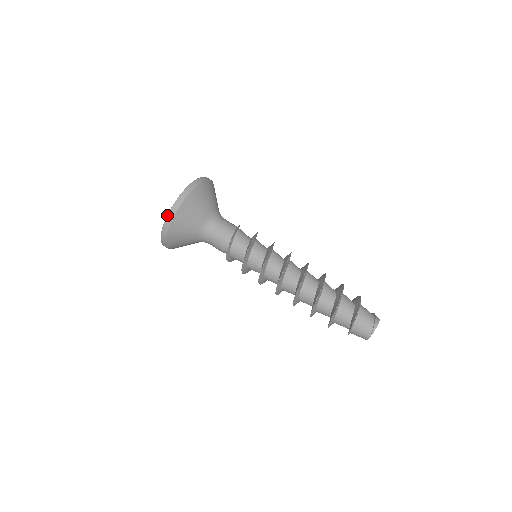
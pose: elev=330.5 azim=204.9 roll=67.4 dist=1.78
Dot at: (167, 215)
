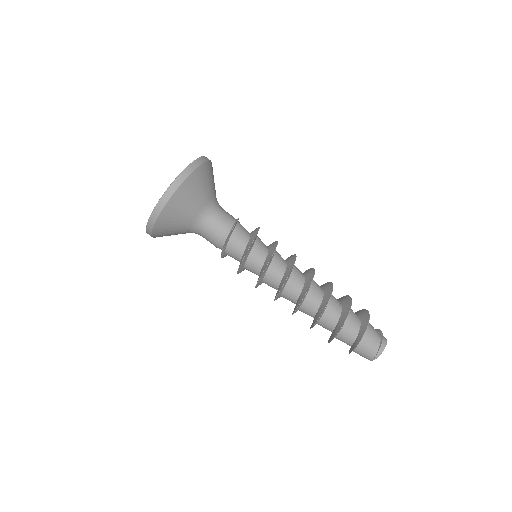
Dot at: occluded
